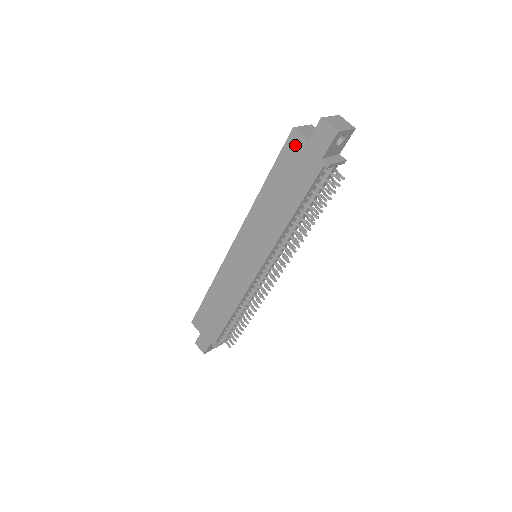
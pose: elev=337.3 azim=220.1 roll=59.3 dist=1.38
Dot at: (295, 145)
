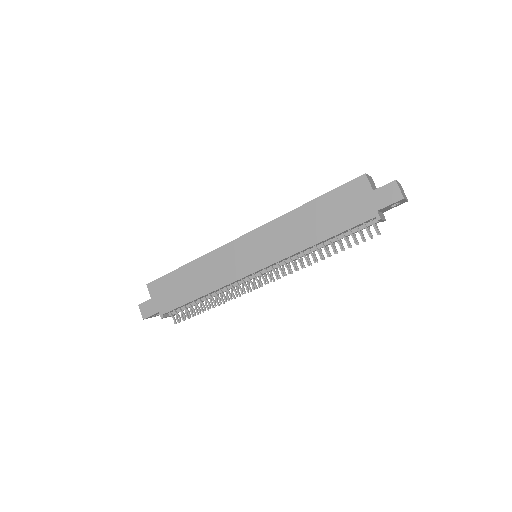
Dot at: (359, 188)
